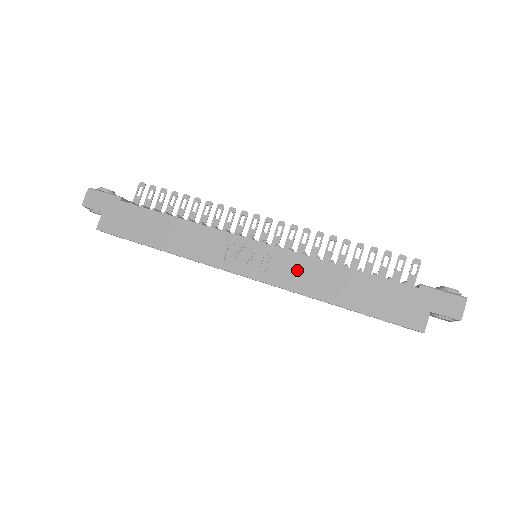
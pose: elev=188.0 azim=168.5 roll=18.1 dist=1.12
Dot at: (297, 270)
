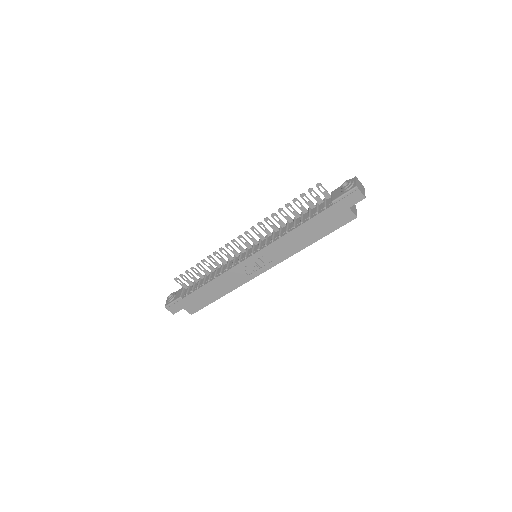
Dot at: (279, 250)
